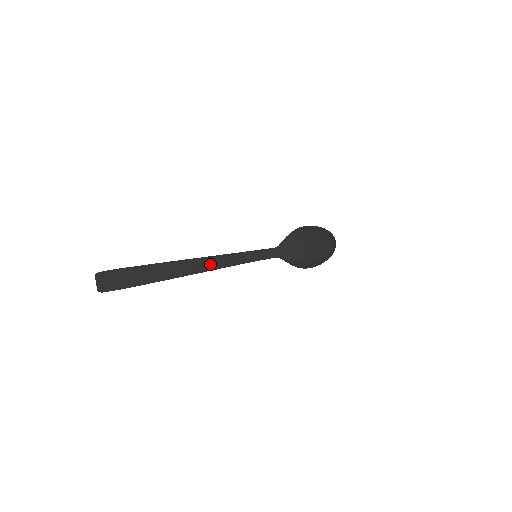
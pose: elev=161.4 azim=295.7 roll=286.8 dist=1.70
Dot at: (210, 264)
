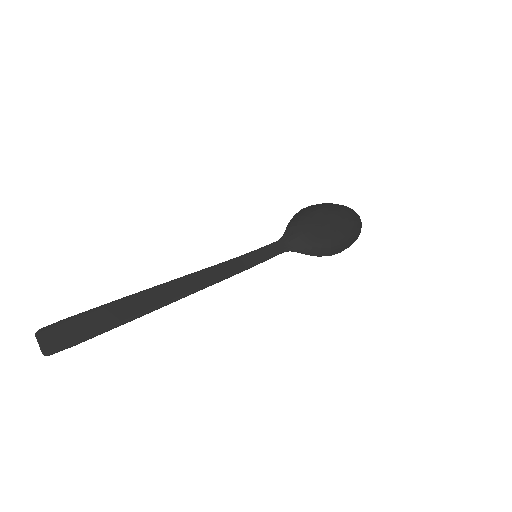
Dot at: (196, 282)
